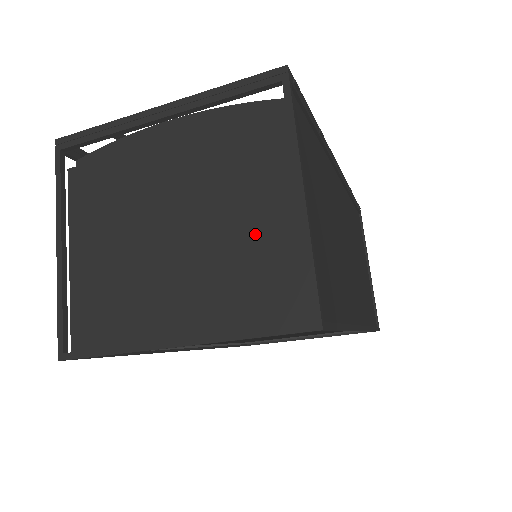
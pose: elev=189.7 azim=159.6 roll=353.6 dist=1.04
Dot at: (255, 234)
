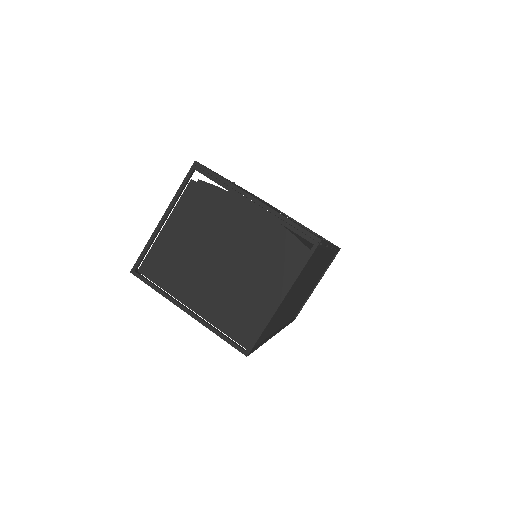
Dot at: (252, 296)
